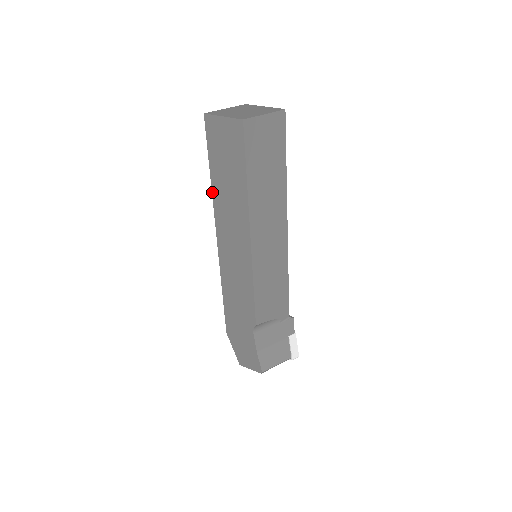
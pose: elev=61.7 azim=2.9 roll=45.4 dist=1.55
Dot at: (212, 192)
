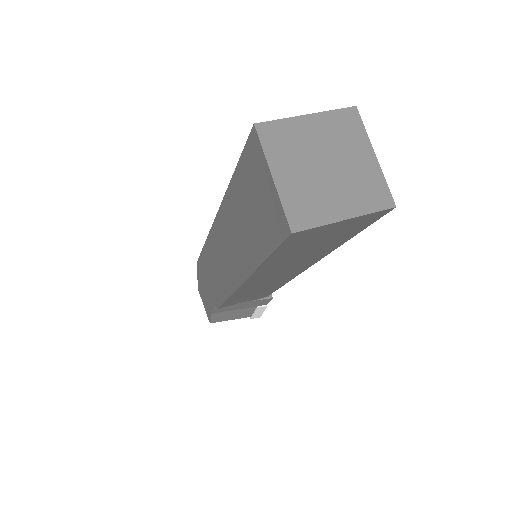
Dot at: (226, 192)
